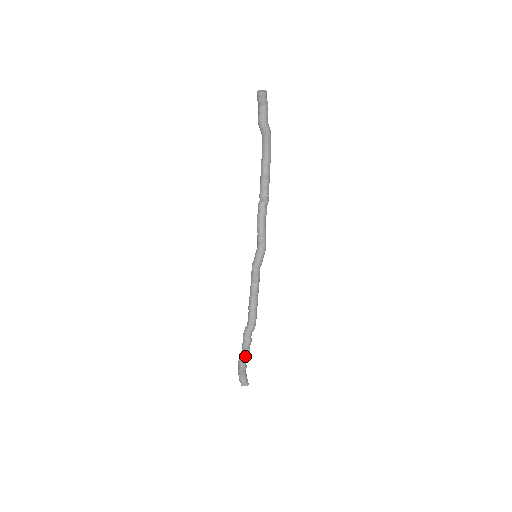
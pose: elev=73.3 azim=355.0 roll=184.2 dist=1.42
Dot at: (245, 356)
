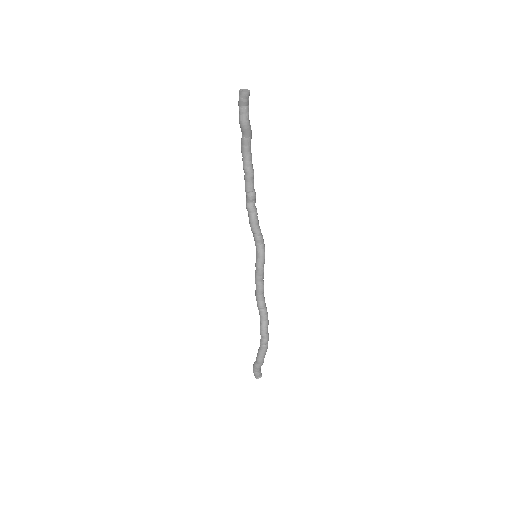
Dot at: (266, 350)
